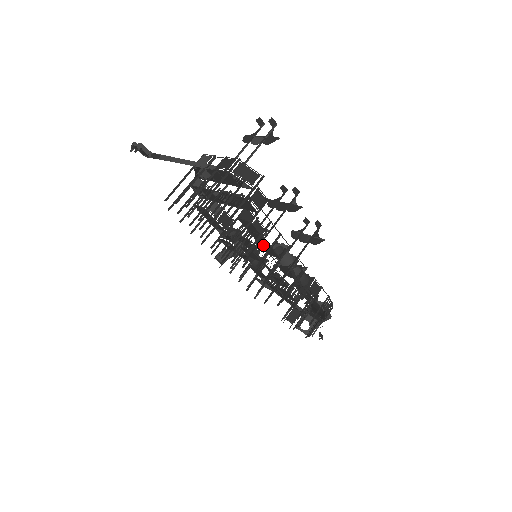
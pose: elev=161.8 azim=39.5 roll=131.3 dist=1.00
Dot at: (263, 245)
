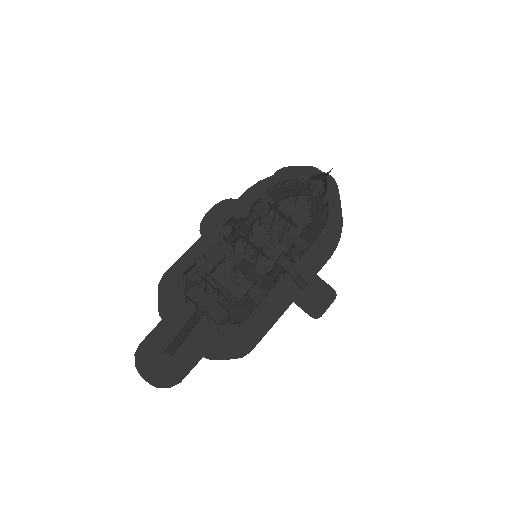
Dot at: (260, 286)
